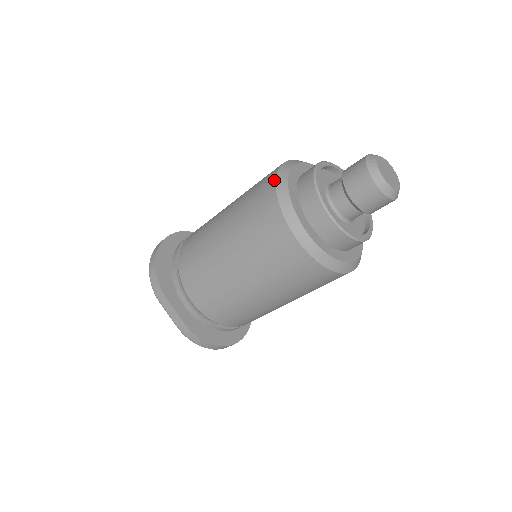
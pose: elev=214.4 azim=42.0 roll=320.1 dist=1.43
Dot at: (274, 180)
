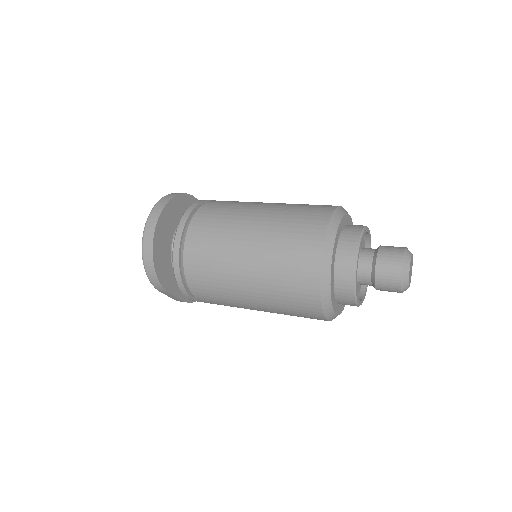
Dot at: (319, 278)
